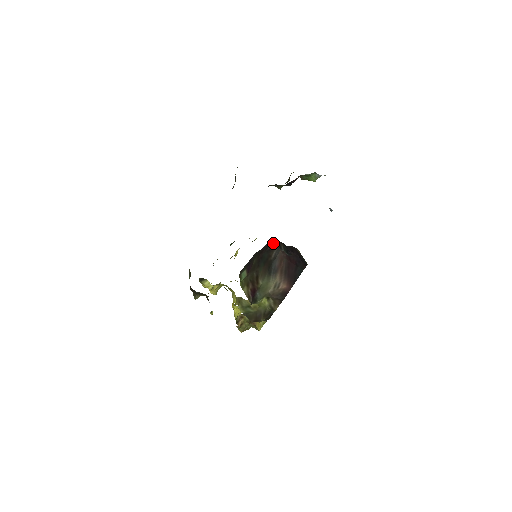
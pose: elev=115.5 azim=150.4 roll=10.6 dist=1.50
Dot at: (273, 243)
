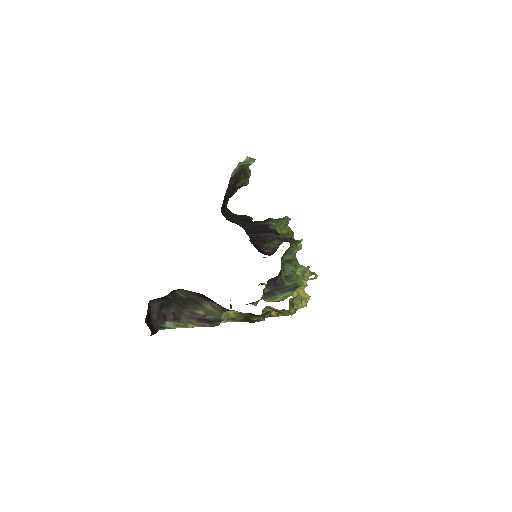
Dot at: (161, 298)
